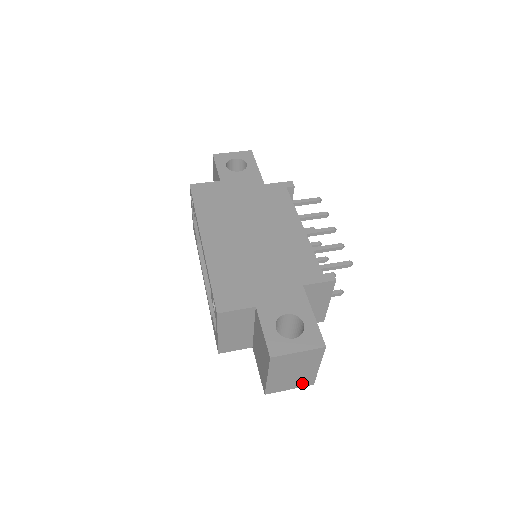
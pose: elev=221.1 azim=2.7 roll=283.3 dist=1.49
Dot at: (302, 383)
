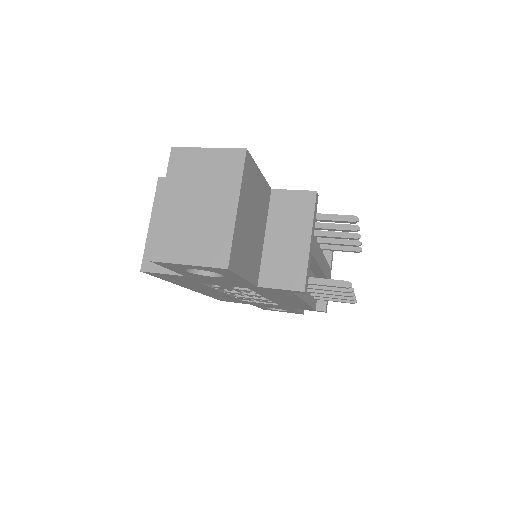
Dot at: (209, 253)
